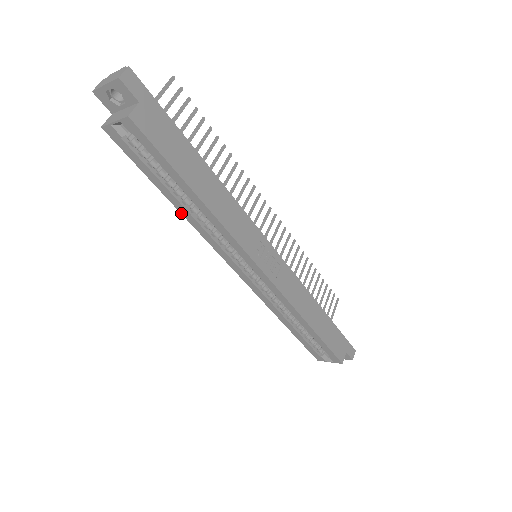
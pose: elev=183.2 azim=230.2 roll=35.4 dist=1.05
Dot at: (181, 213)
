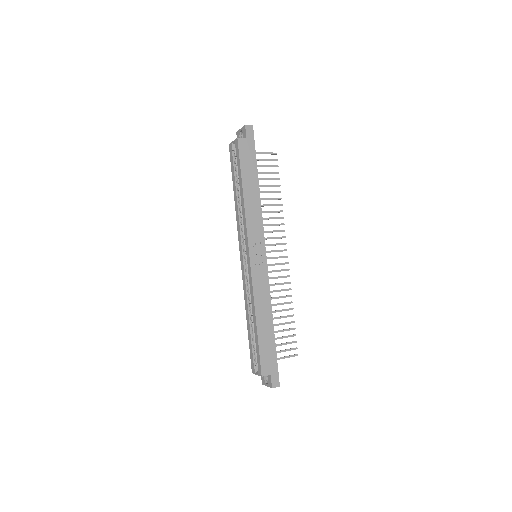
Dot at: (235, 203)
